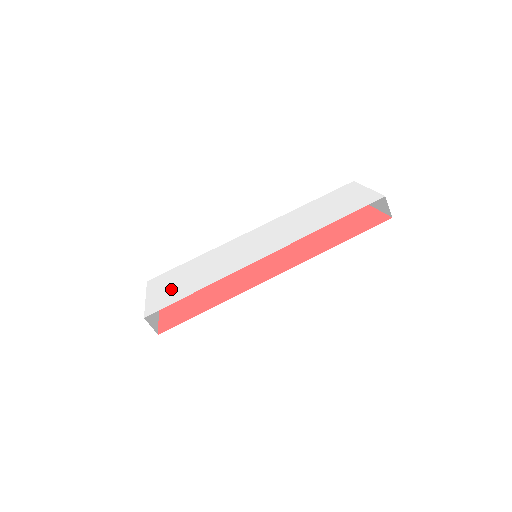
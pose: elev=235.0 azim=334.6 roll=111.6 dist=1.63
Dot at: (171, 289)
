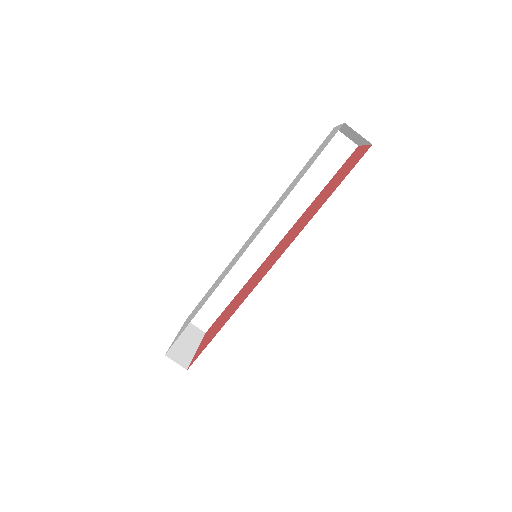
Dot at: (189, 319)
